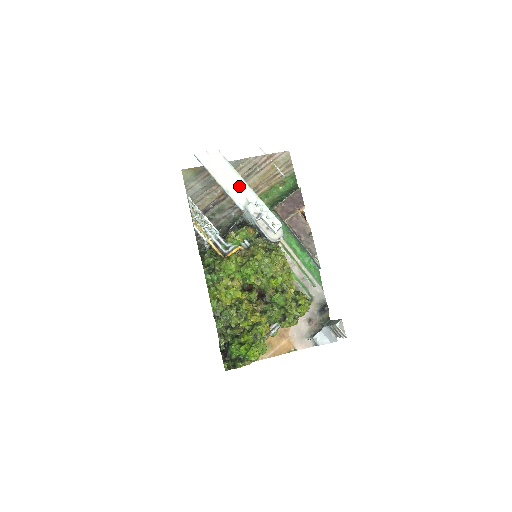
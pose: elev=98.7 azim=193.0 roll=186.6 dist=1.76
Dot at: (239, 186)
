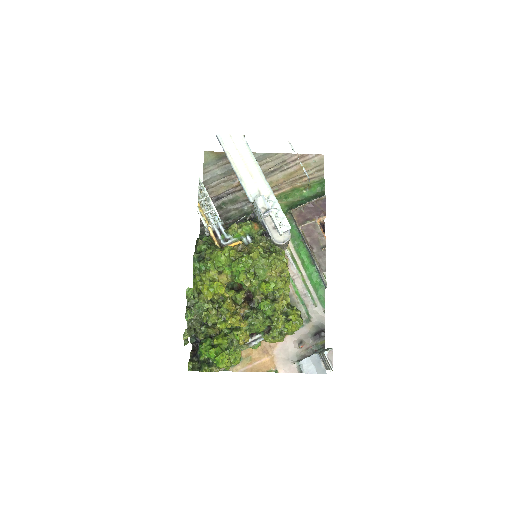
Dot at: (254, 176)
